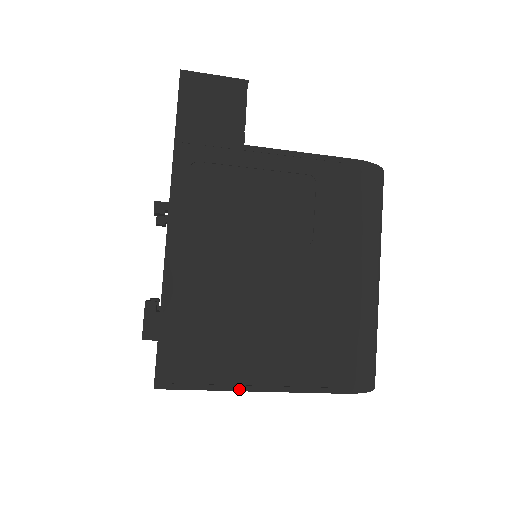
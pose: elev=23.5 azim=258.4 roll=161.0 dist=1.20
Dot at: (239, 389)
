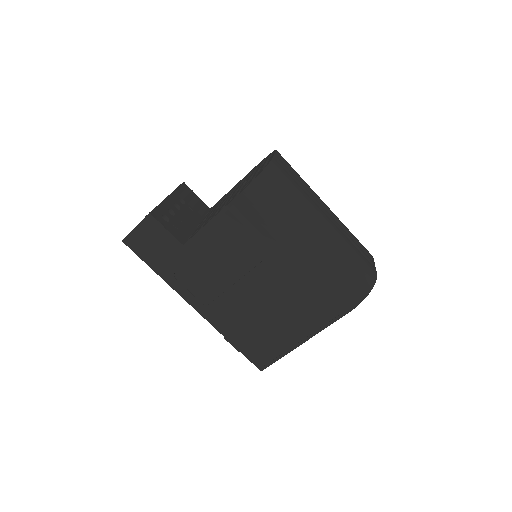
Dot at: (296, 346)
